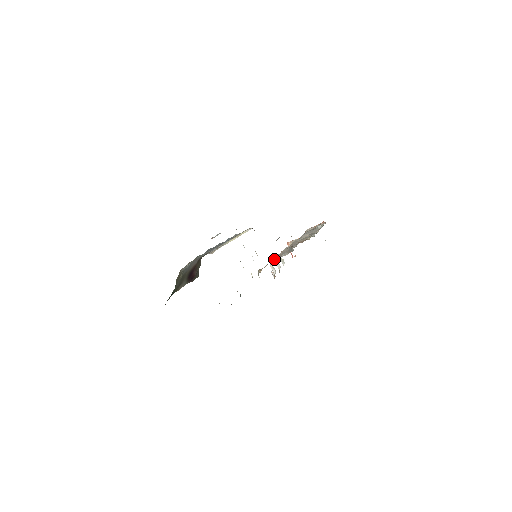
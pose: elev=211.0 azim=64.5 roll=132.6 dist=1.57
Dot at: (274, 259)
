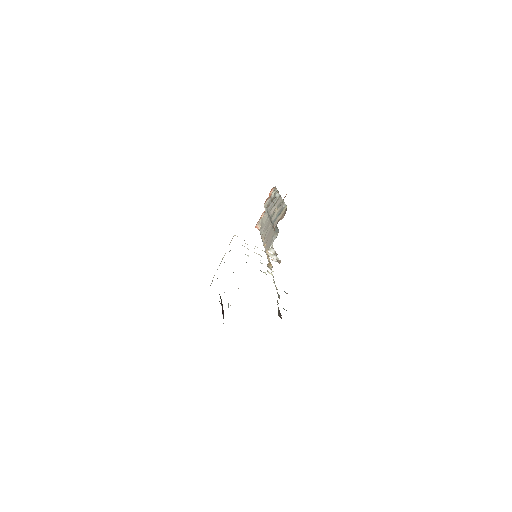
Dot at: (267, 248)
